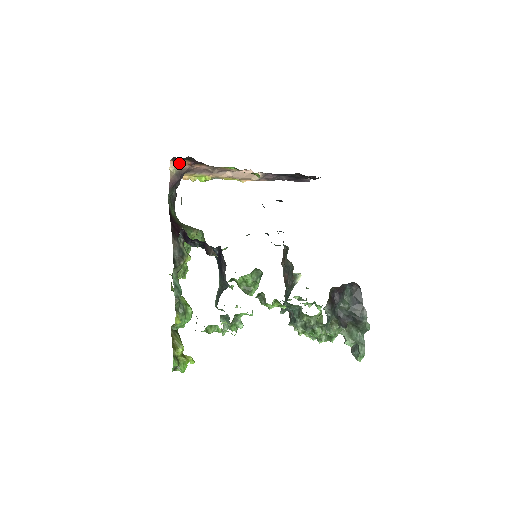
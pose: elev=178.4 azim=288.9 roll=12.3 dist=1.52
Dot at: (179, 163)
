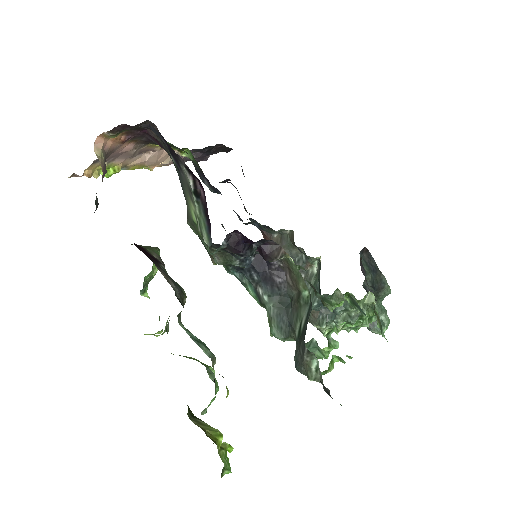
Dot at: (107, 140)
